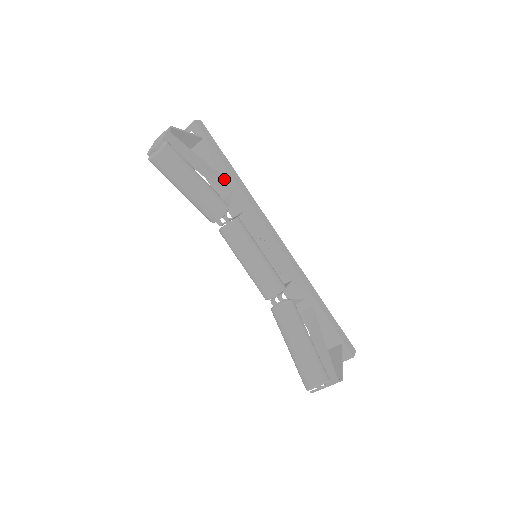
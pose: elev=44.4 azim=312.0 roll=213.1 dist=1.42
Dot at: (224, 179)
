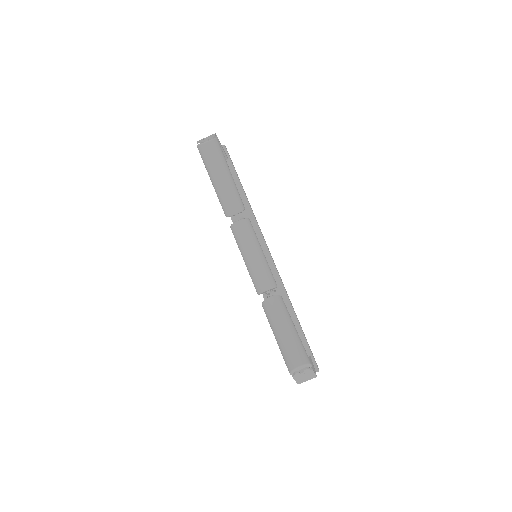
Dot at: occluded
